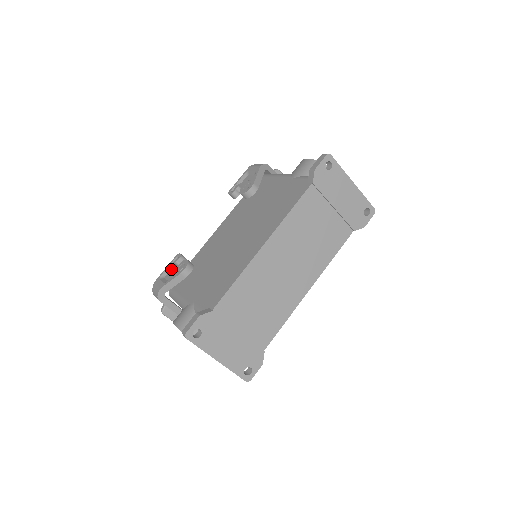
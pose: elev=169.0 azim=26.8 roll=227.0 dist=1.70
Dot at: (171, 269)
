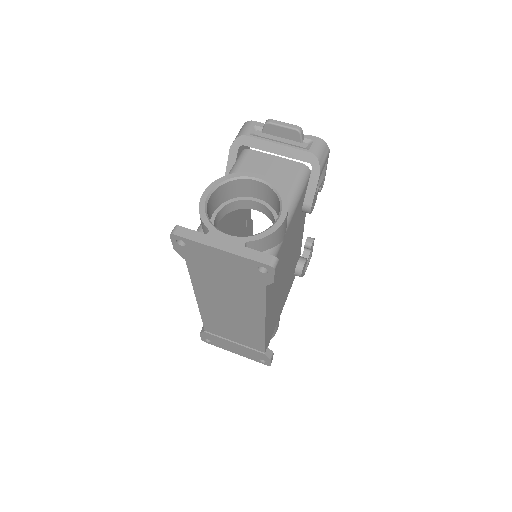
Dot at: occluded
